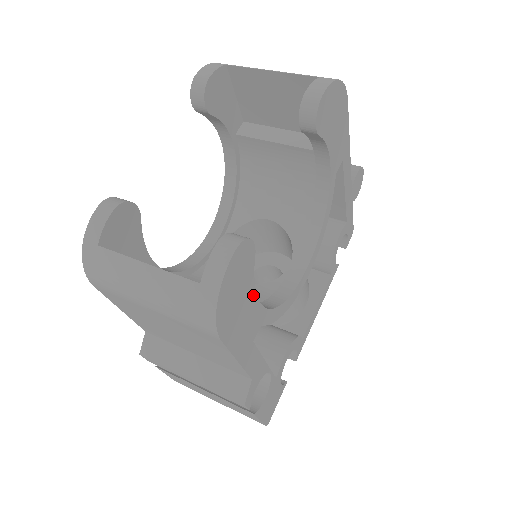
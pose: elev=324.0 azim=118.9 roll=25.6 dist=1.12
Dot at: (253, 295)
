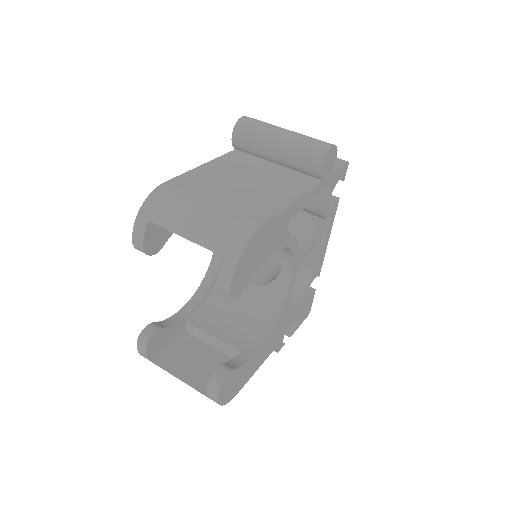
Dot at: (247, 363)
